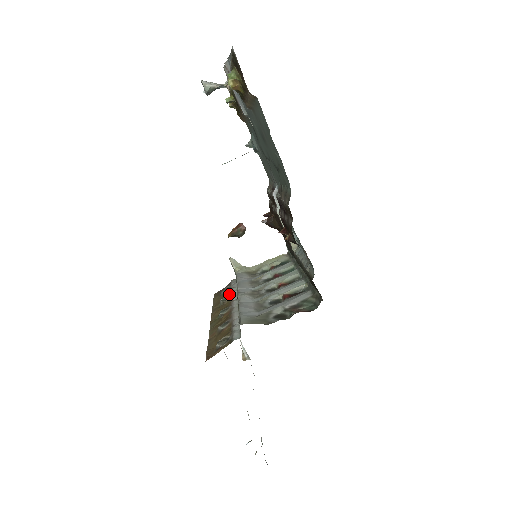
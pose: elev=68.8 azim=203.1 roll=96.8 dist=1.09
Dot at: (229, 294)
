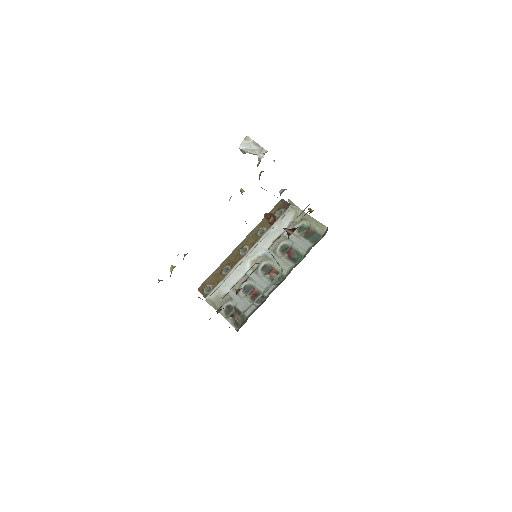
Dot at: (266, 229)
